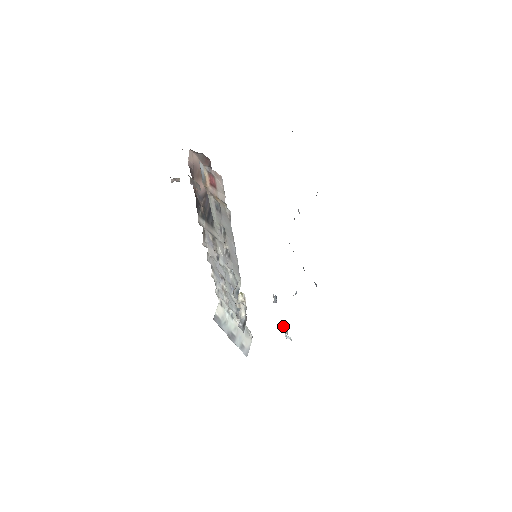
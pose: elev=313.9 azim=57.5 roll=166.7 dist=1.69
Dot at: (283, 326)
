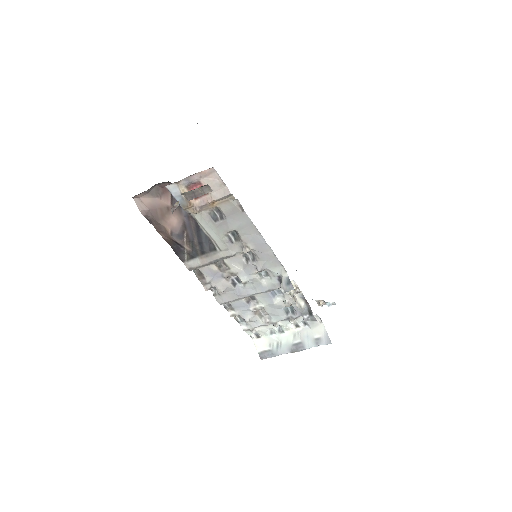
Dot at: (318, 301)
